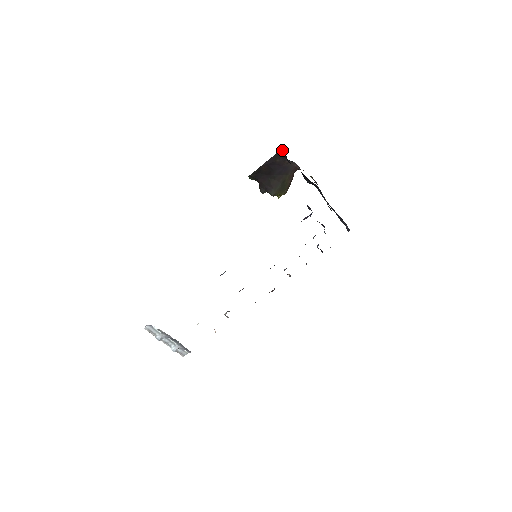
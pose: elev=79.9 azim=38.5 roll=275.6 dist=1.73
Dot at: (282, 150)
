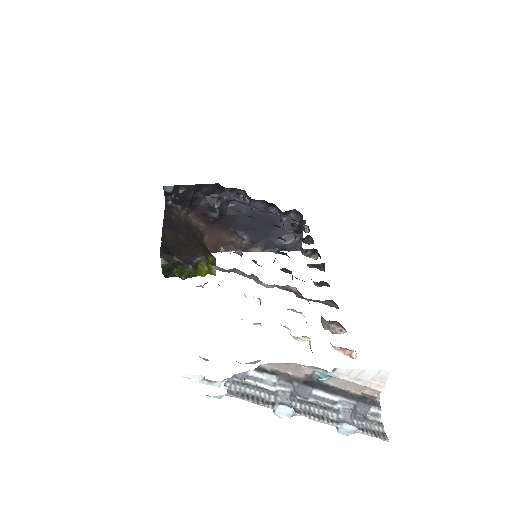
Dot at: (167, 203)
